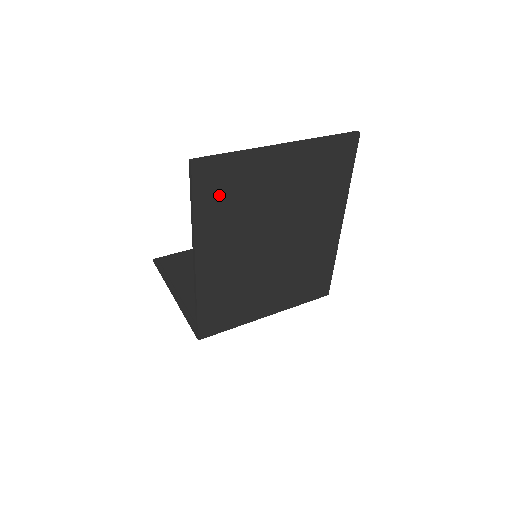
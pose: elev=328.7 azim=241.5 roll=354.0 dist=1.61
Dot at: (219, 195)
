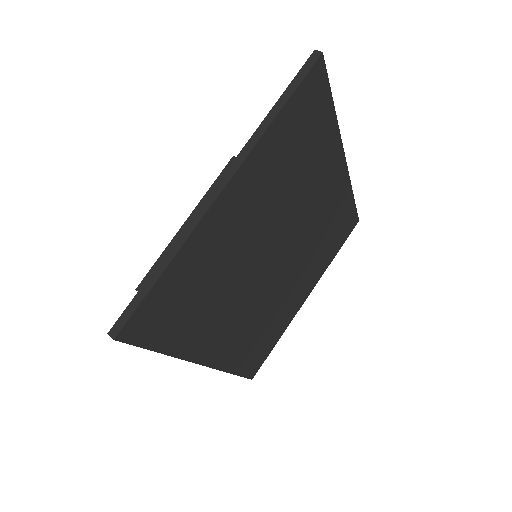
Dot at: (180, 312)
